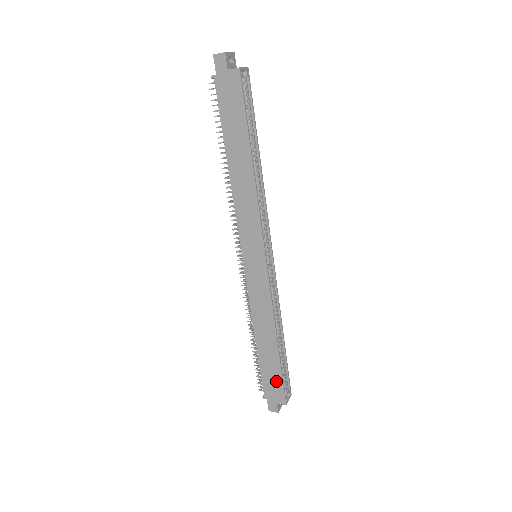
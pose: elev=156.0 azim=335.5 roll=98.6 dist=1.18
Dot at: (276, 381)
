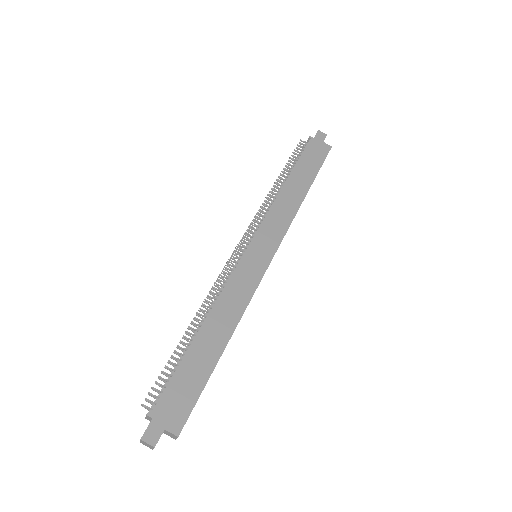
Dot at: (189, 394)
